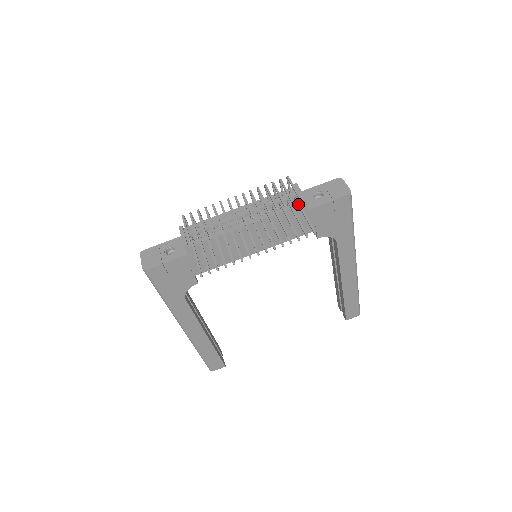
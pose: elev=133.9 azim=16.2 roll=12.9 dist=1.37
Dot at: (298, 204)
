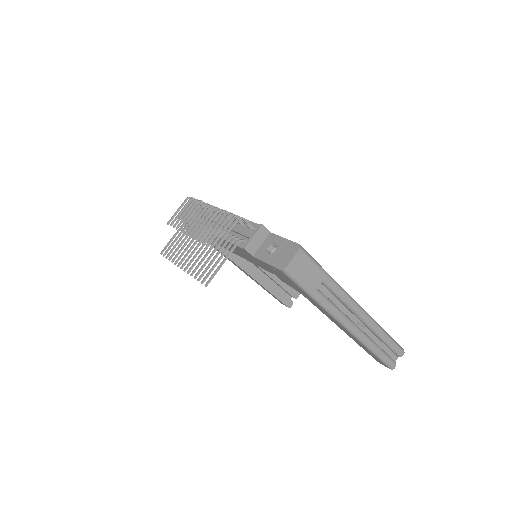
Dot at: (231, 248)
